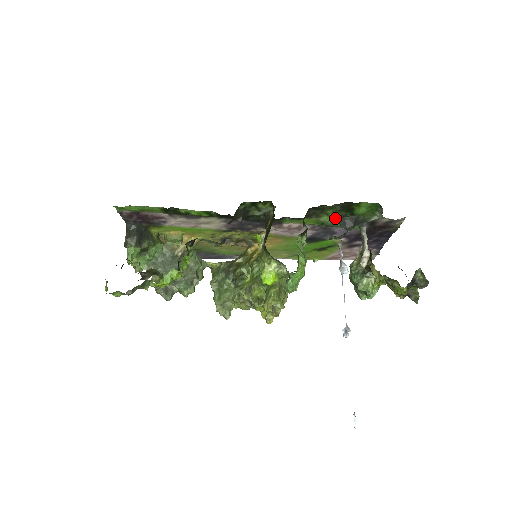
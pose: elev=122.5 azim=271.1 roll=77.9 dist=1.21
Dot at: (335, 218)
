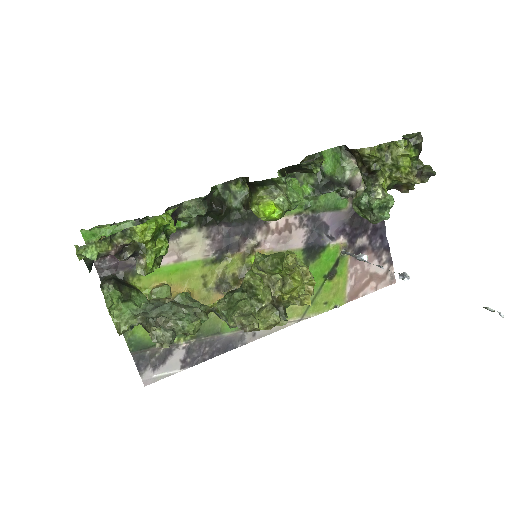
Dot at: (312, 187)
